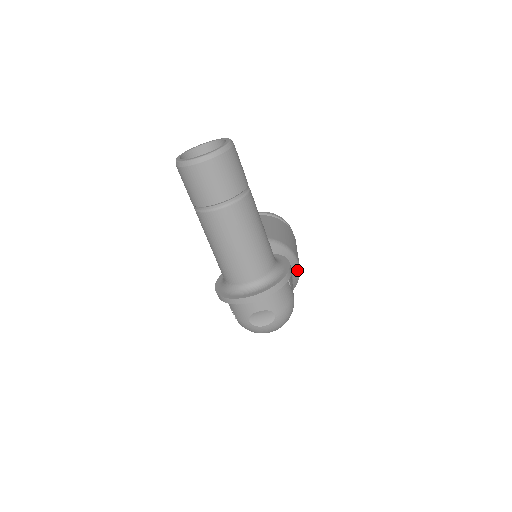
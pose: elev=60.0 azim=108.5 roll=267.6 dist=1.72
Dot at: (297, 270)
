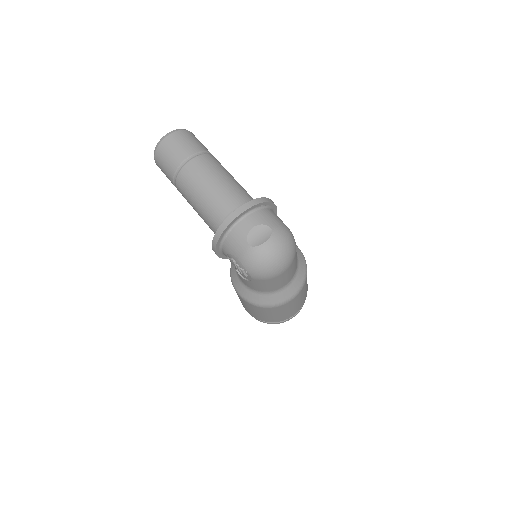
Dot at: (298, 250)
